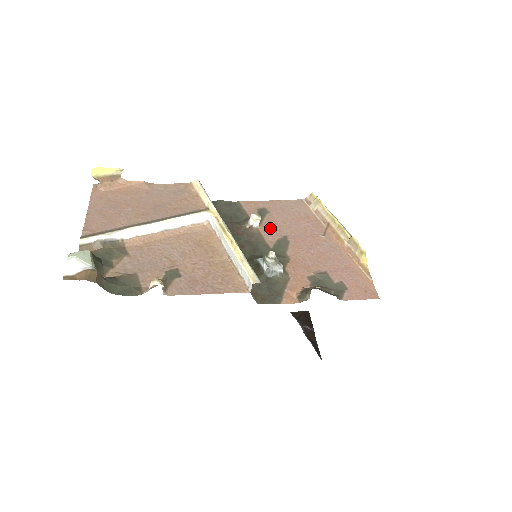
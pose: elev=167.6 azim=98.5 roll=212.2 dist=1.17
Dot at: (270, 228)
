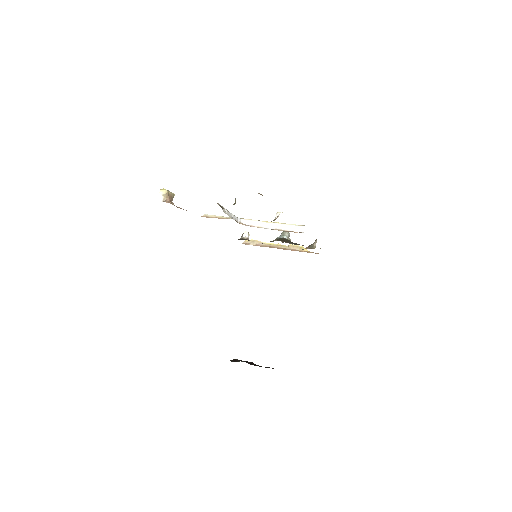
Dot at: occluded
